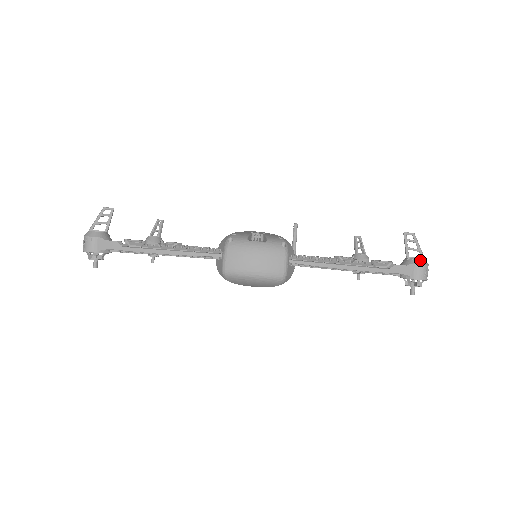
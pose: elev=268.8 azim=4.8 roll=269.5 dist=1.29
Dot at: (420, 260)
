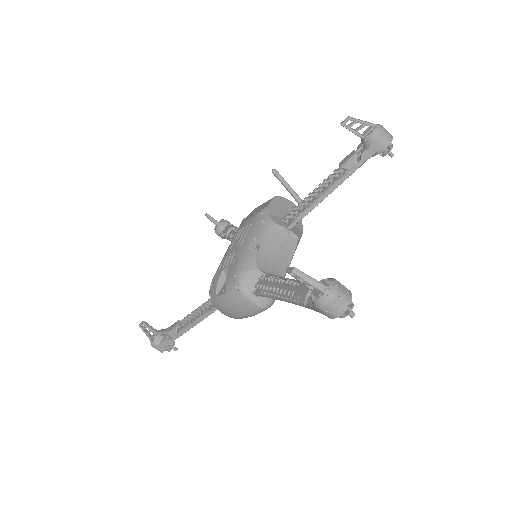
Dot at: (318, 301)
